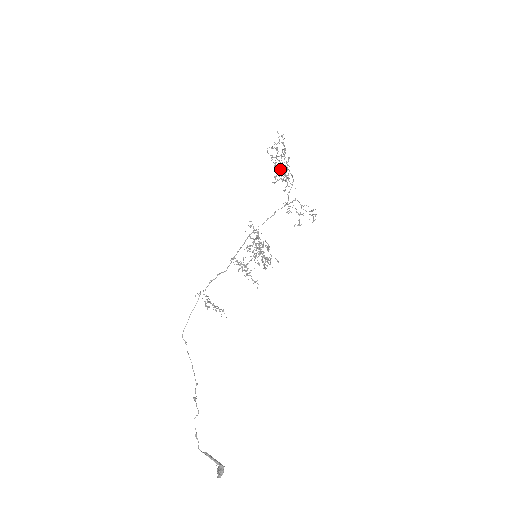
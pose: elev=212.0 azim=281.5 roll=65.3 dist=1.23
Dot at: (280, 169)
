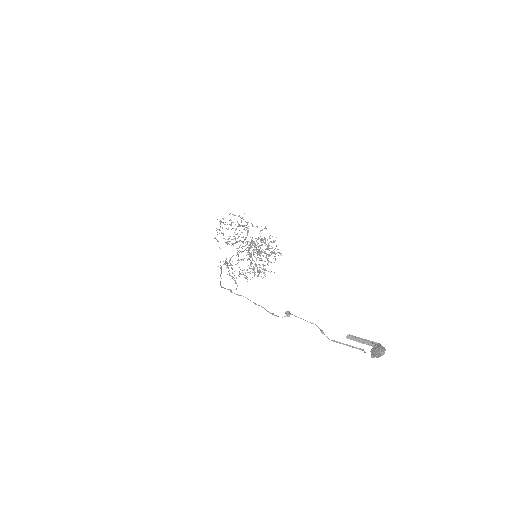
Dot at: occluded
